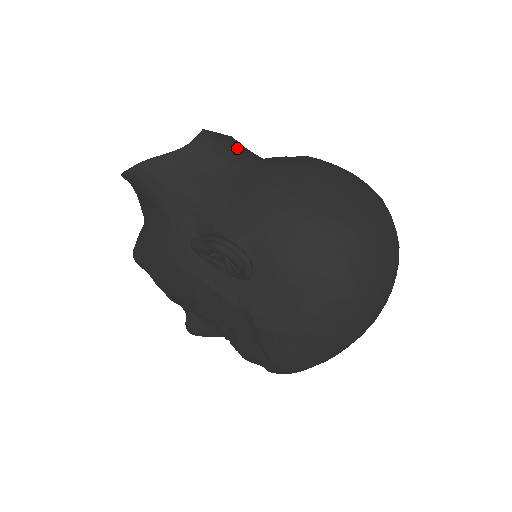
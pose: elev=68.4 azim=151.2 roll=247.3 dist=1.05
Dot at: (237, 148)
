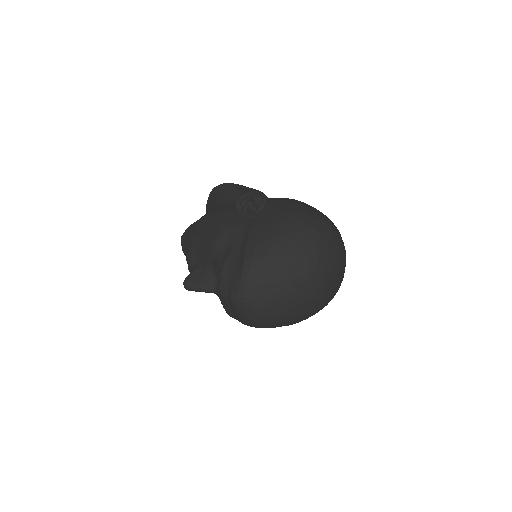
Dot at: occluded
